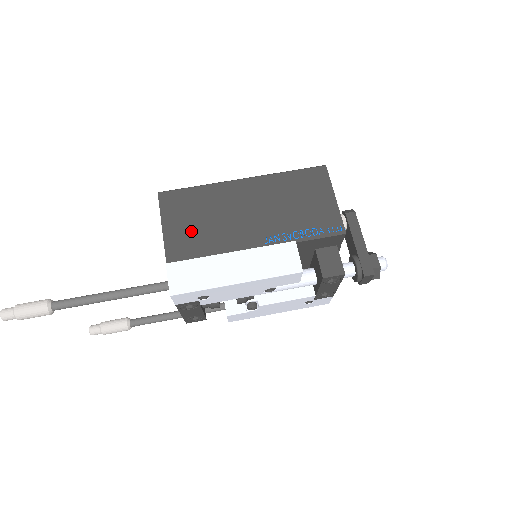
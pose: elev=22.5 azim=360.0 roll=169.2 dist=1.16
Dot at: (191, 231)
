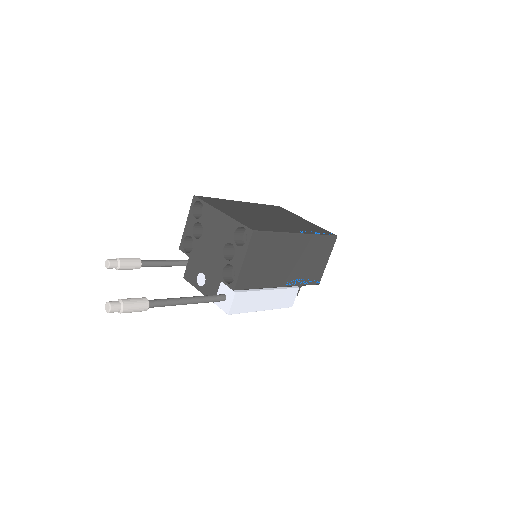
Dot at: (257, 268)
